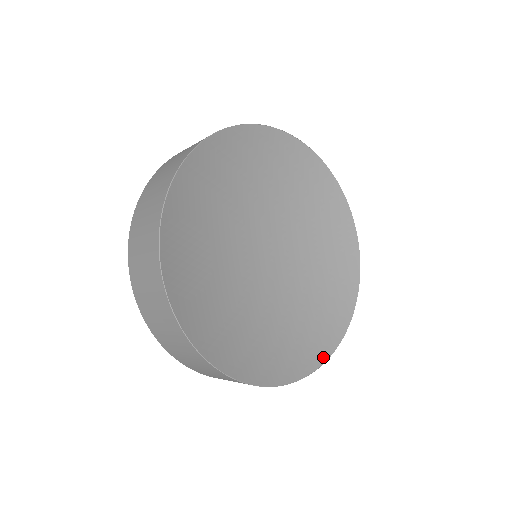
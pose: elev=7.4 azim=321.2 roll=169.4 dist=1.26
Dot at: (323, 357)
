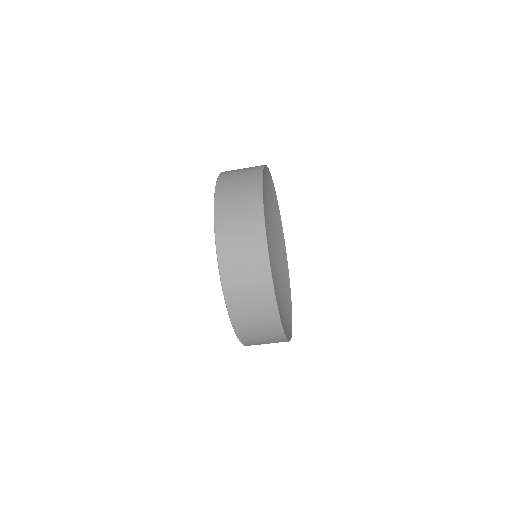
Dot at: (291, 314)
